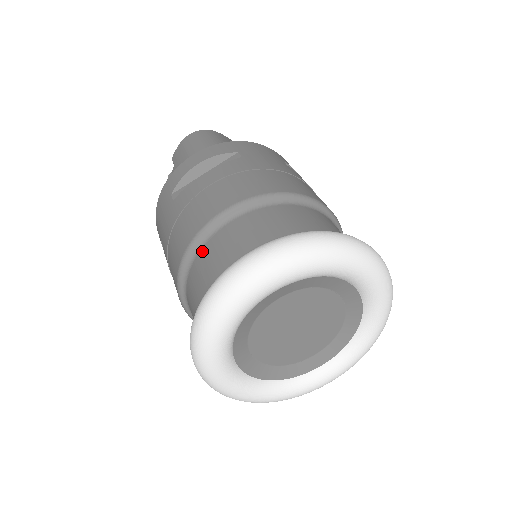
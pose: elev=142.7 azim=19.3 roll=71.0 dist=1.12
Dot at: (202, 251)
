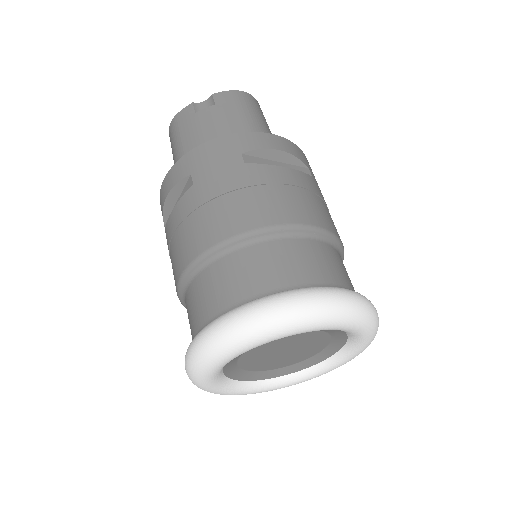
Dot at: (272, 244)
